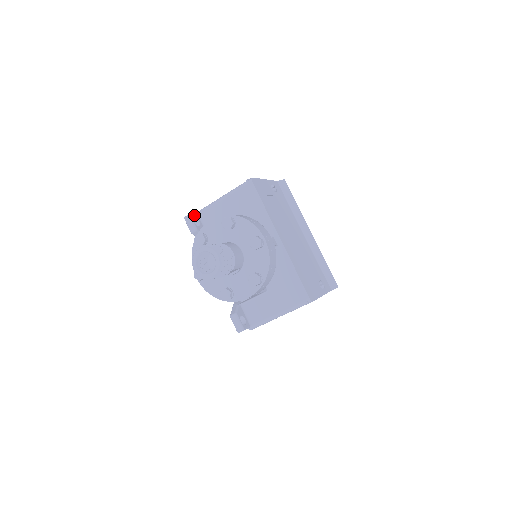
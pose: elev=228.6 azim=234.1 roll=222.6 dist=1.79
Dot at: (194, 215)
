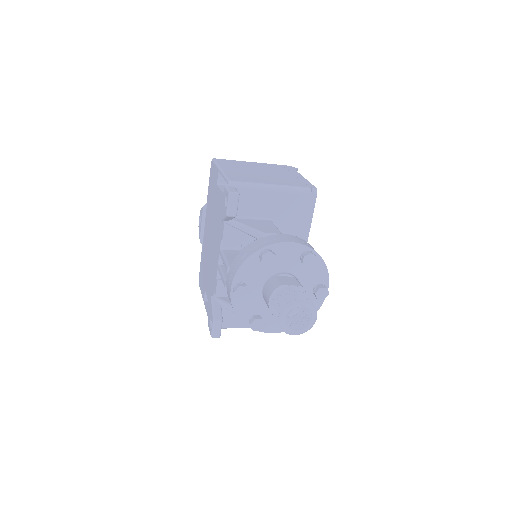
Dot at: occluded
